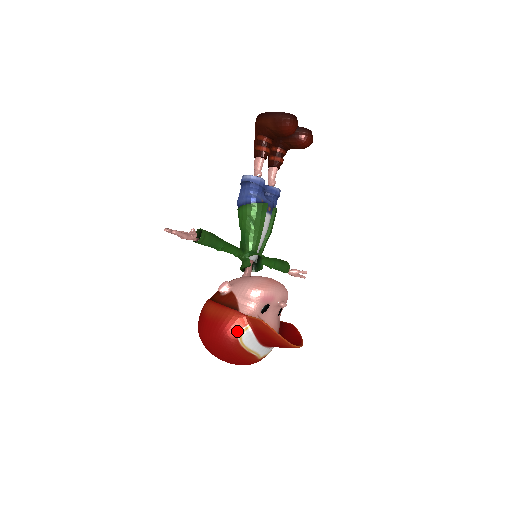
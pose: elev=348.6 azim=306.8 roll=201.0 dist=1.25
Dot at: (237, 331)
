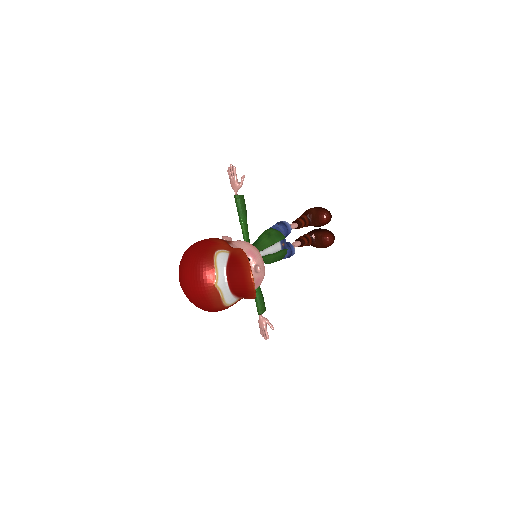
Dot at: (219, 248)
